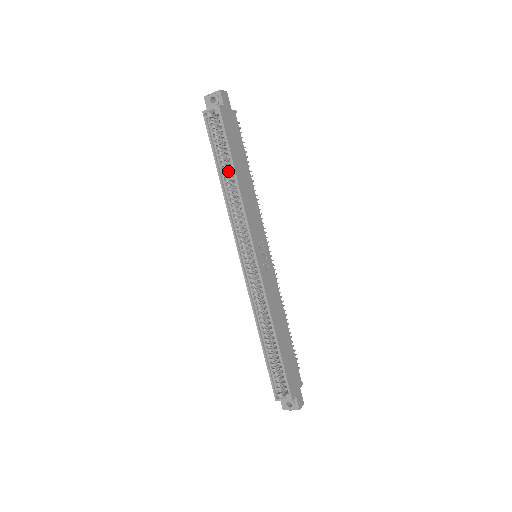
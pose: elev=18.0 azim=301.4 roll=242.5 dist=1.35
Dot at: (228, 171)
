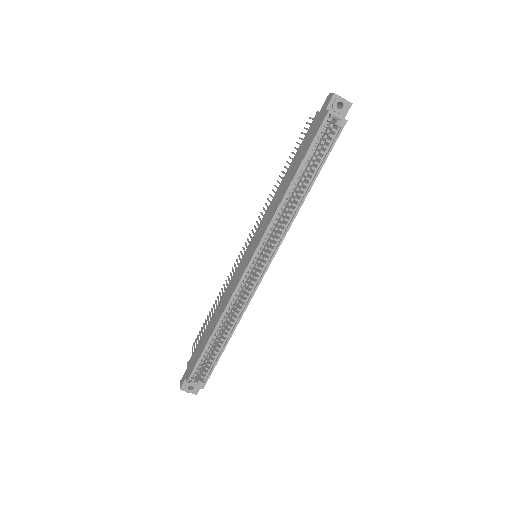
Dot at: occluded
